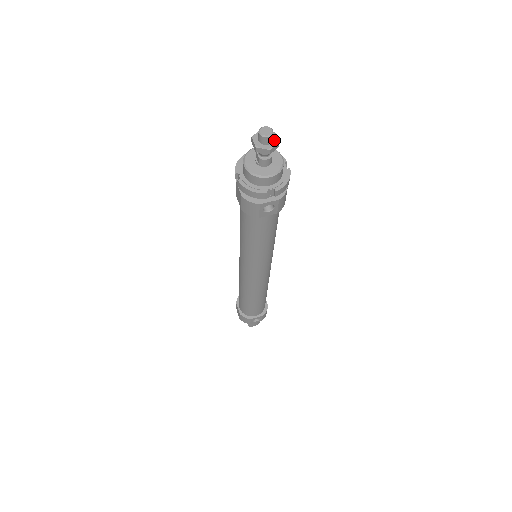
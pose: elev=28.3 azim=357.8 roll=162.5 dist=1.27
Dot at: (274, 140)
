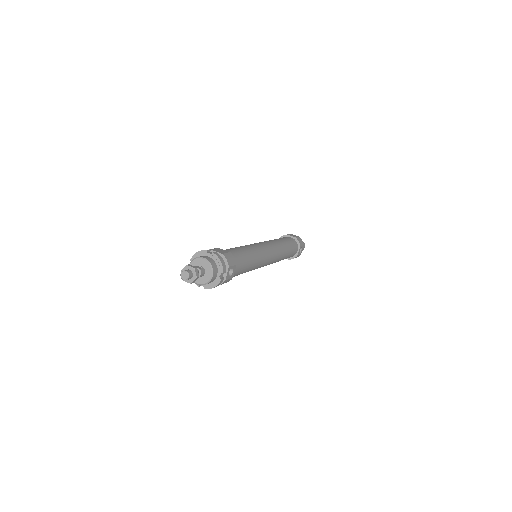
Dot at: (192, 270)
